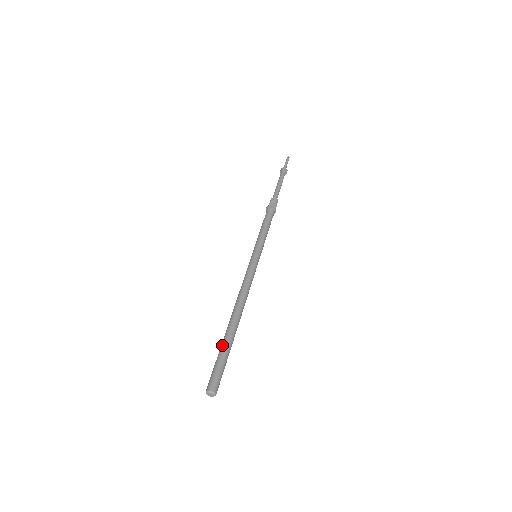
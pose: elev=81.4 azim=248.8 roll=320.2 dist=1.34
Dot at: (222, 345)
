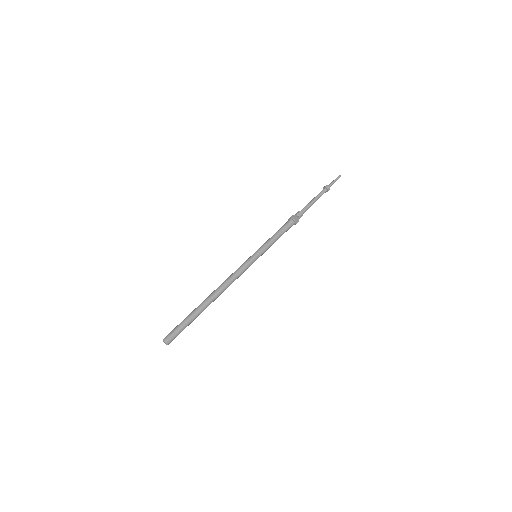
Dot at: (193, 315)
